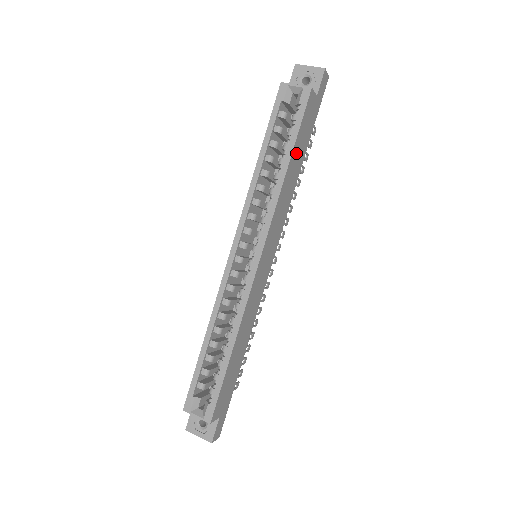
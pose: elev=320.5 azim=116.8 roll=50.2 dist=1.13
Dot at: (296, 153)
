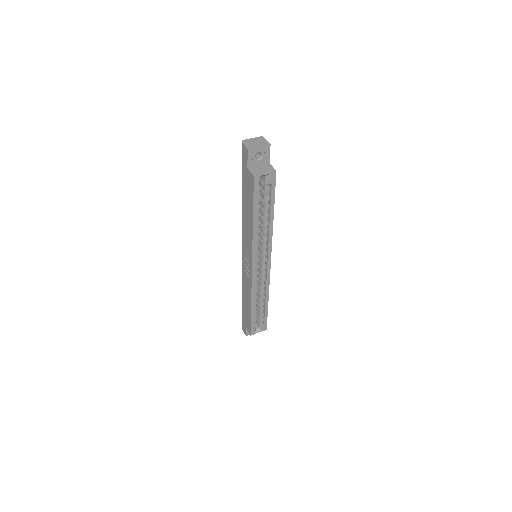
Dot at: occluded
